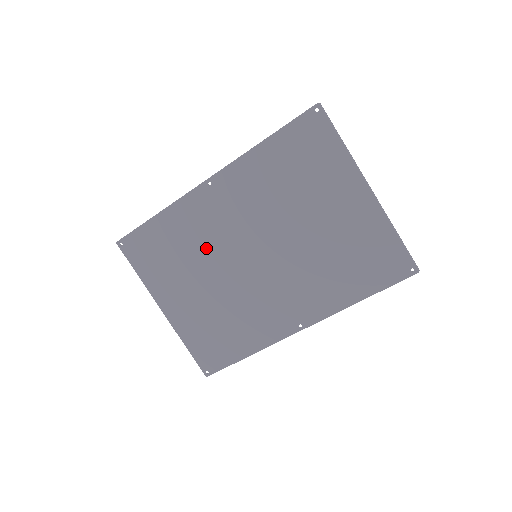
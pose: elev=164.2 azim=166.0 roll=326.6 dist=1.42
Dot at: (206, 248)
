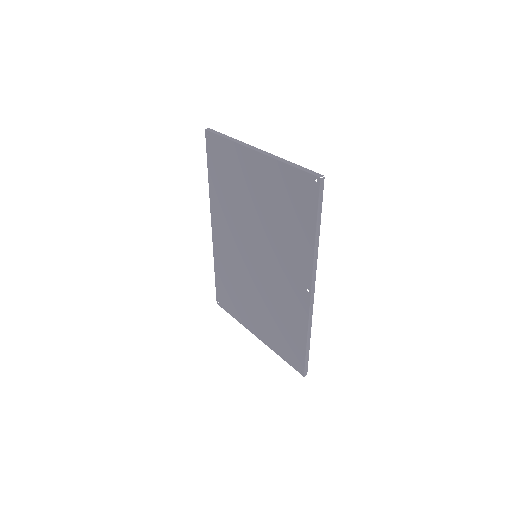
Dot at: (239, 272)
